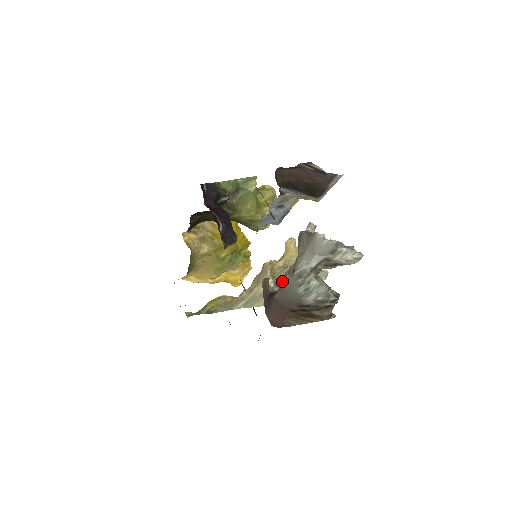
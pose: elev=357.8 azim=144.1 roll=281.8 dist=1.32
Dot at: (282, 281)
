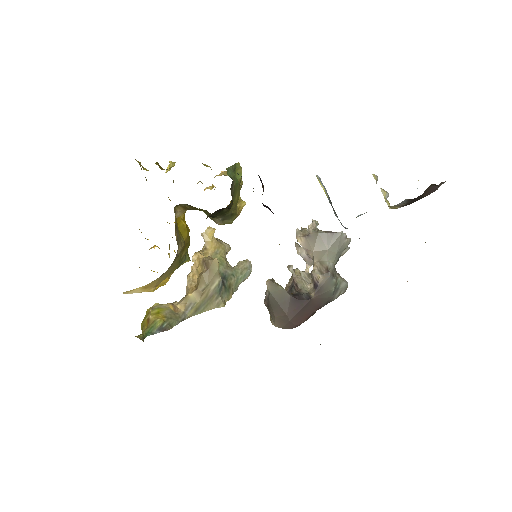
Dot at: (223, 277)
